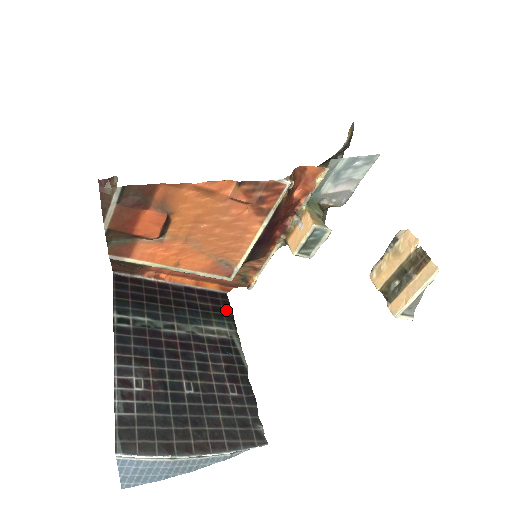
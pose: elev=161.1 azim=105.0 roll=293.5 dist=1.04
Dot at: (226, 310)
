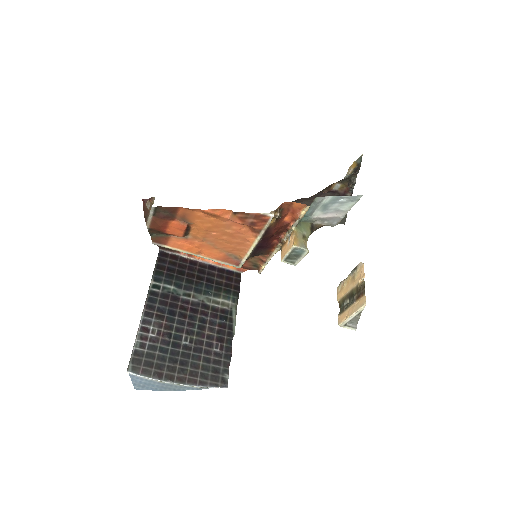
Dot at: (235, 287)
